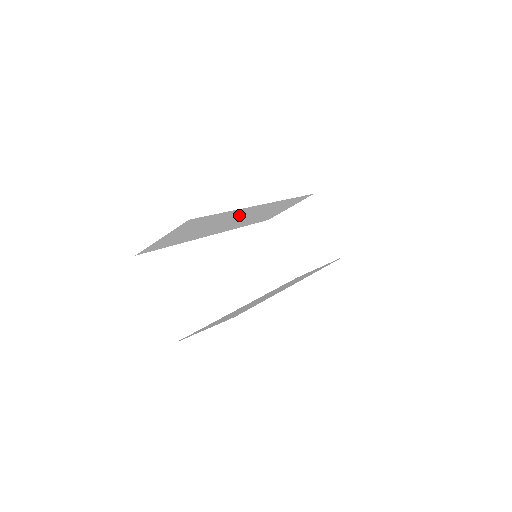
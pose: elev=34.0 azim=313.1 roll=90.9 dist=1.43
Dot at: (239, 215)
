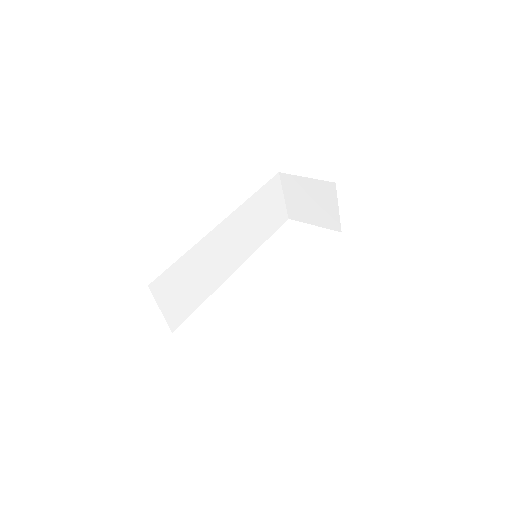
Dot at: (215, 246)
